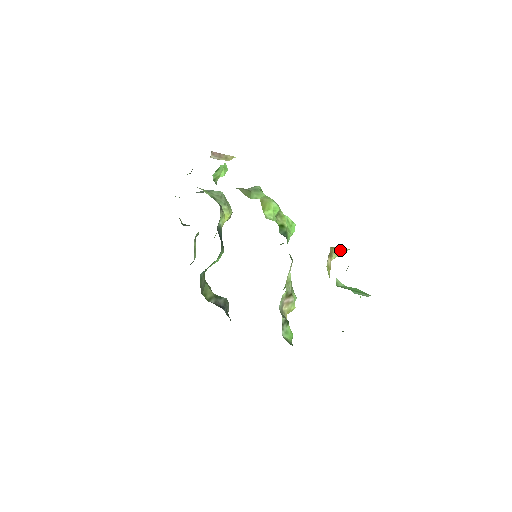
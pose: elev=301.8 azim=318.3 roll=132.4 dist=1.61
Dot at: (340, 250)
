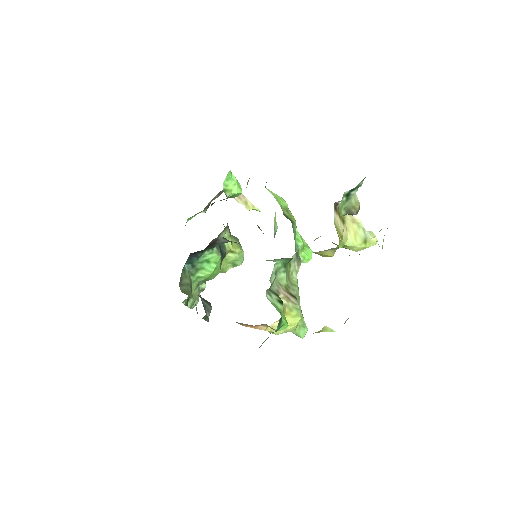
Dot at: (357, 230)
